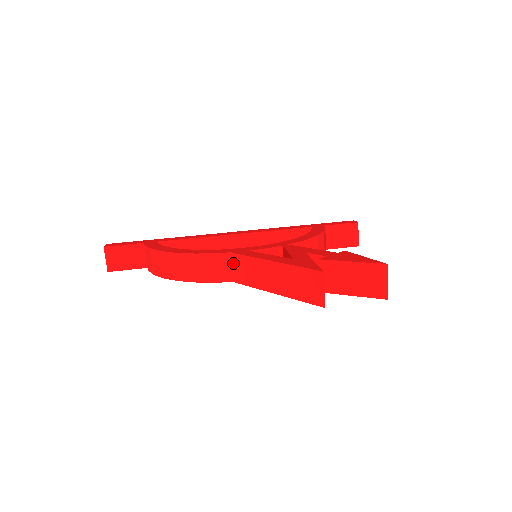
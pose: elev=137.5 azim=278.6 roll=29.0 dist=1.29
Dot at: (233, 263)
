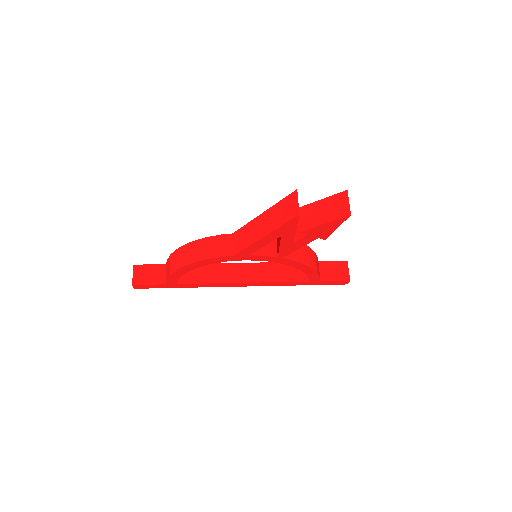
Dot at: (235, 239)
